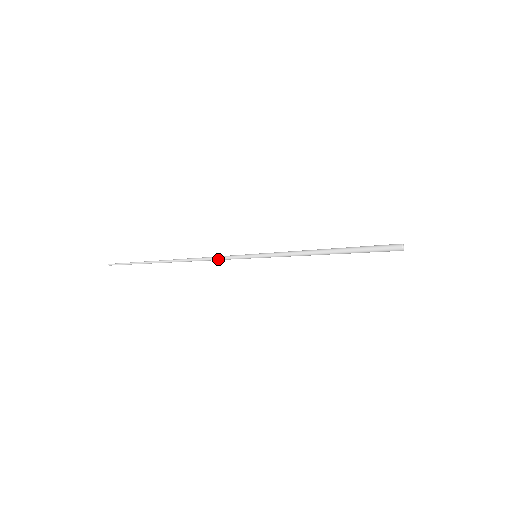
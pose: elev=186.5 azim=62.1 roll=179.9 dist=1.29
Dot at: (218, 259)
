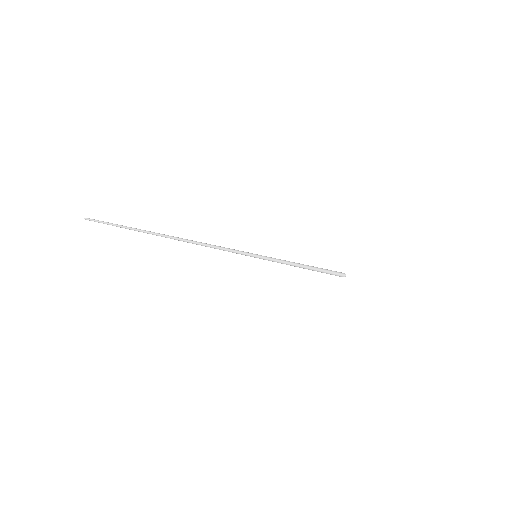
Dot at: (225, 249)
